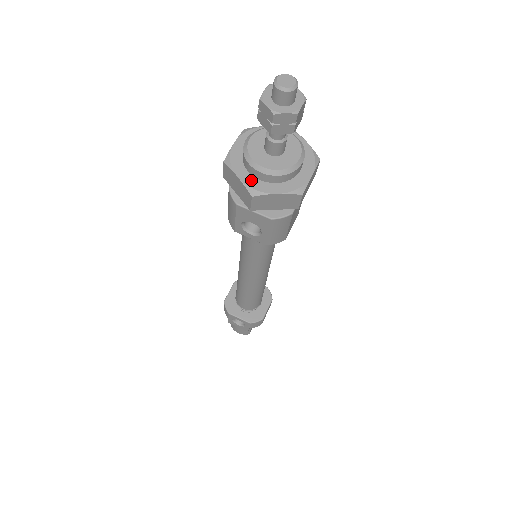
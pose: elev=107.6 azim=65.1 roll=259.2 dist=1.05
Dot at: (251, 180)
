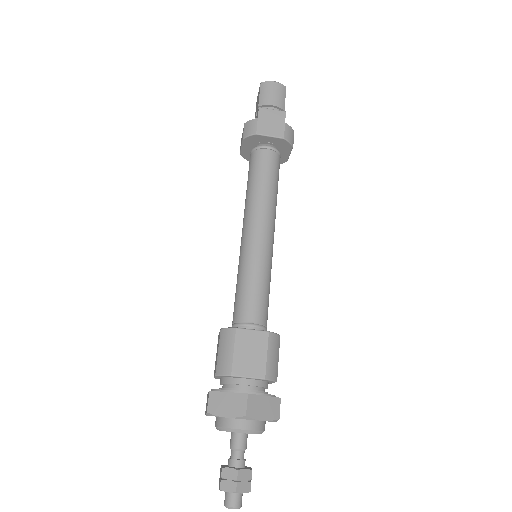
Dot at: occluded
